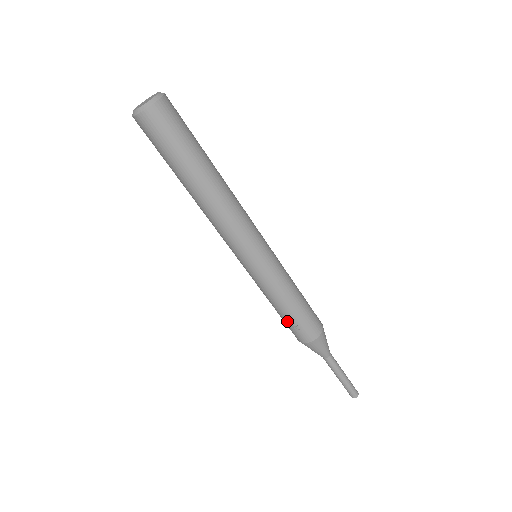
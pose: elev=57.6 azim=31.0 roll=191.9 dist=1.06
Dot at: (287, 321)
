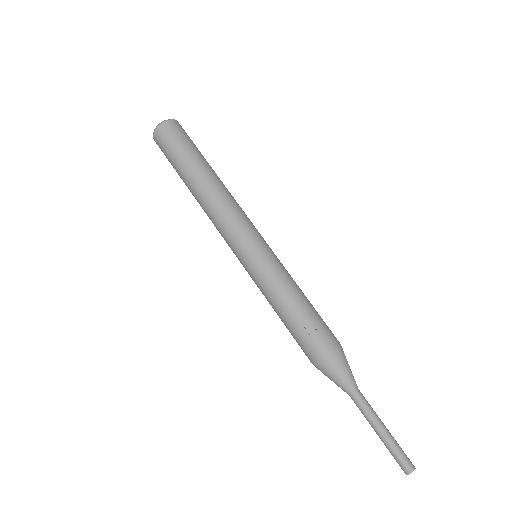
Dot at: (298, 325)
